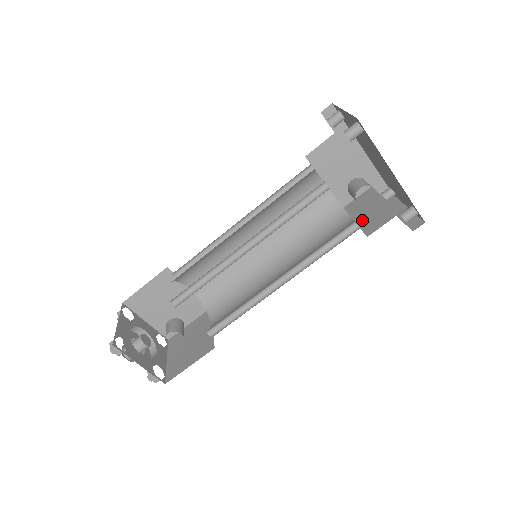
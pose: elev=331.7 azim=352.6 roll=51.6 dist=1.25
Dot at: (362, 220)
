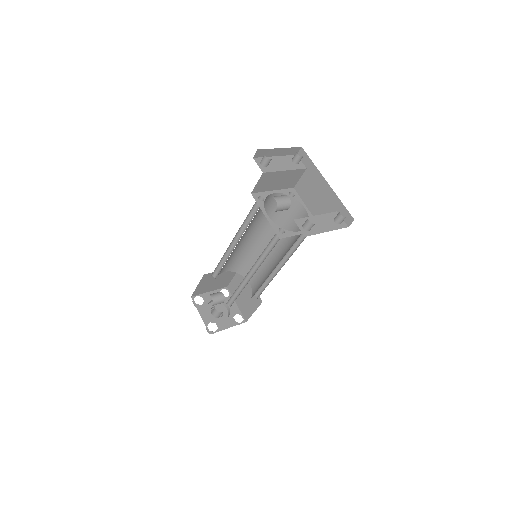
Dot at: occluded
